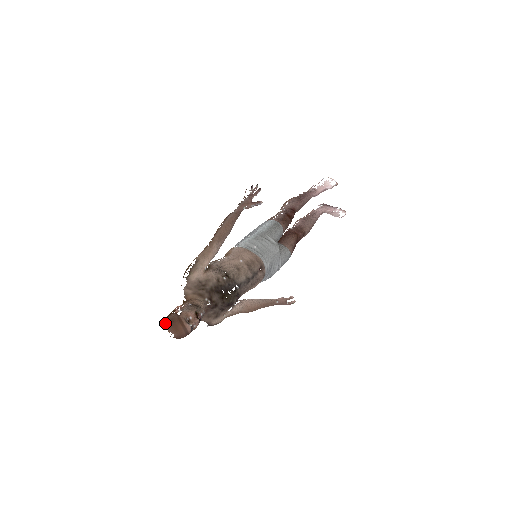
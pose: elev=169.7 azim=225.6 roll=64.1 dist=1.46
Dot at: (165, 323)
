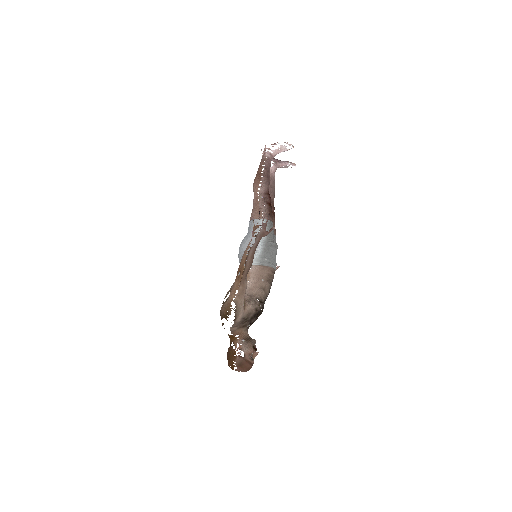
Dot at: occluded
